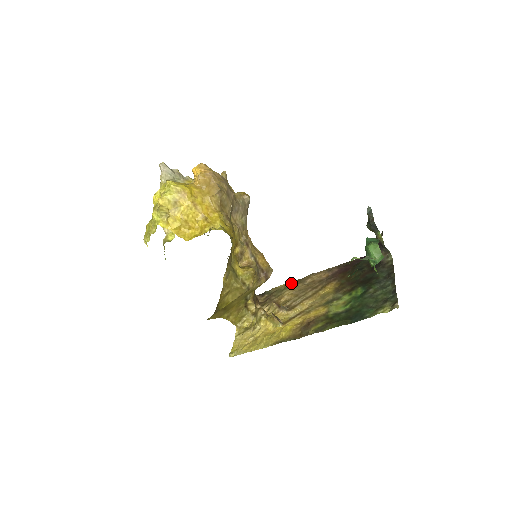
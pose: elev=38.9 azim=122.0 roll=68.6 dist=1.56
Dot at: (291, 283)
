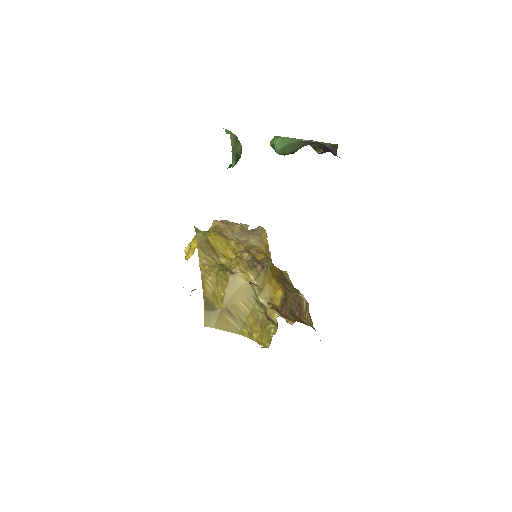
Dot at: occluded
